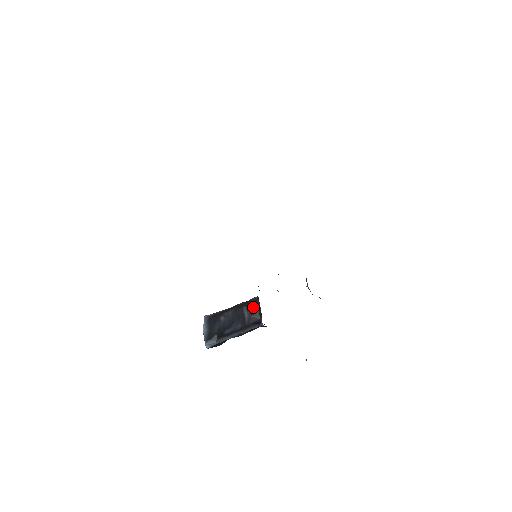
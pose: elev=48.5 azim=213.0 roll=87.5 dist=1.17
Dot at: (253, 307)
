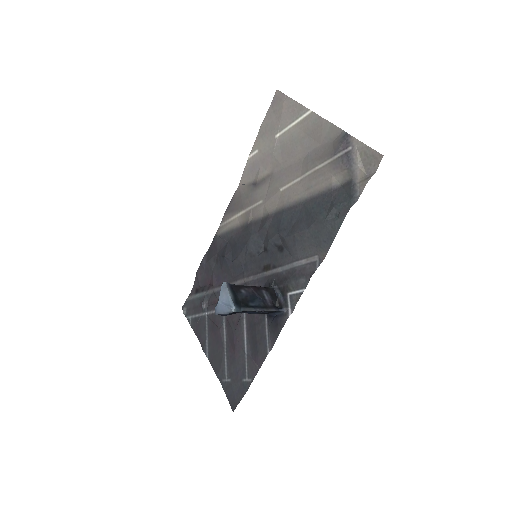
Dot at: (272, 294)
